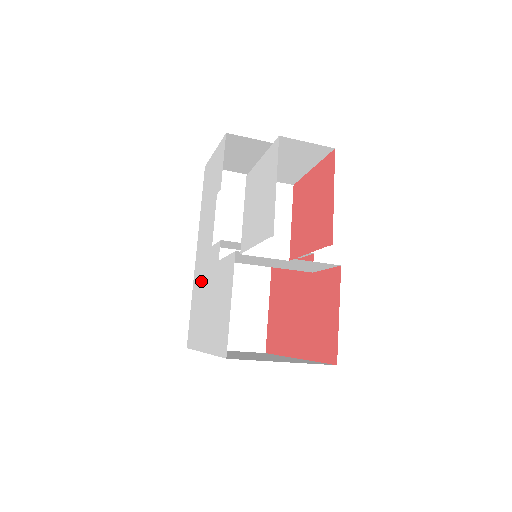
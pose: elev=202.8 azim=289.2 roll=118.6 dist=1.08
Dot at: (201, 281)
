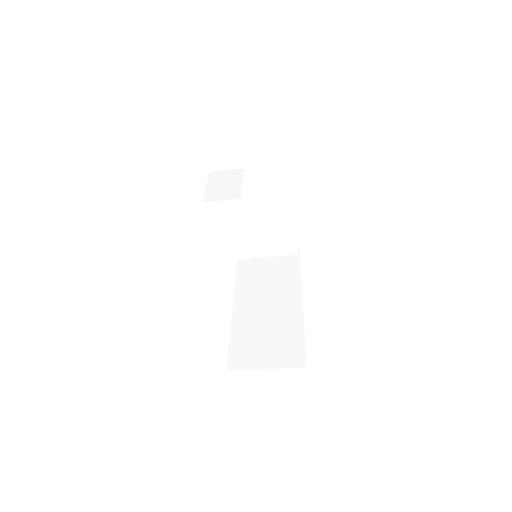
Dot at: occluded
